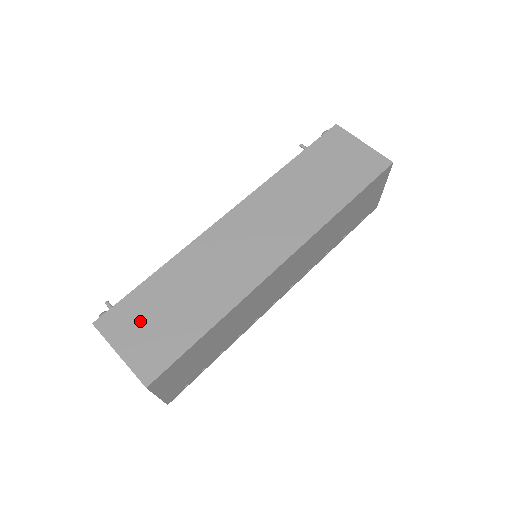
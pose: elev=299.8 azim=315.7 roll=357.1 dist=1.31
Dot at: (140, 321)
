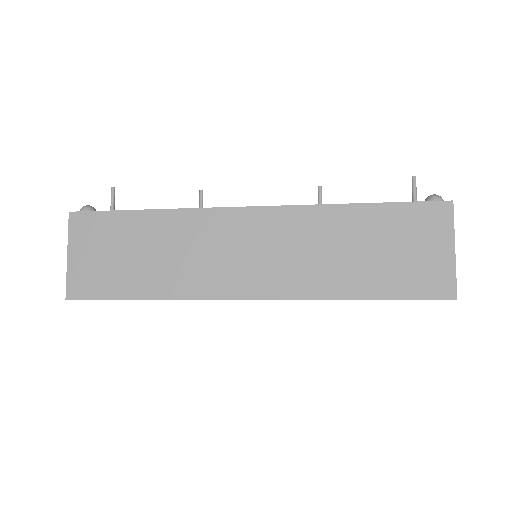
Dot at: (101, 243)
